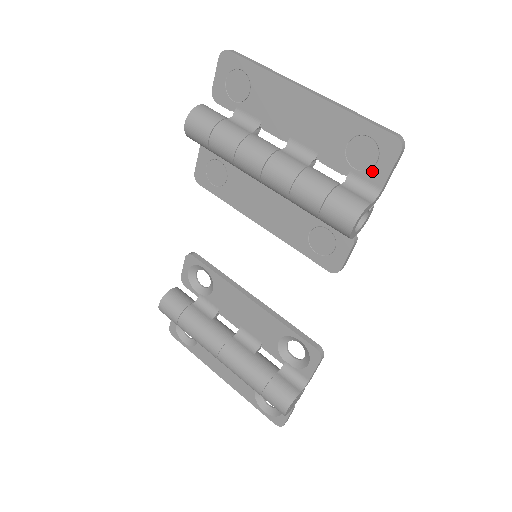
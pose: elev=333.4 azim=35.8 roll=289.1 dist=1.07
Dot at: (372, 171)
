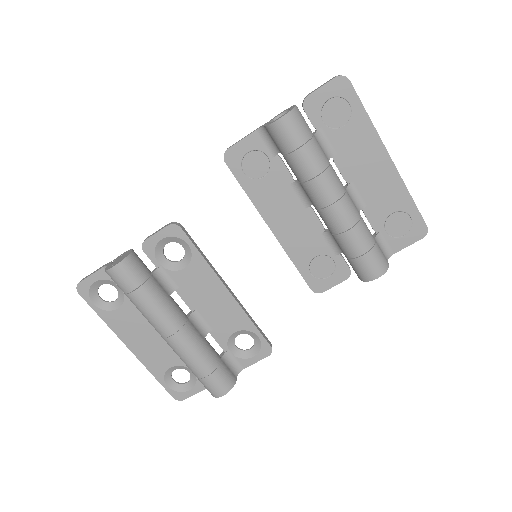
Dot at: (396, 239)
